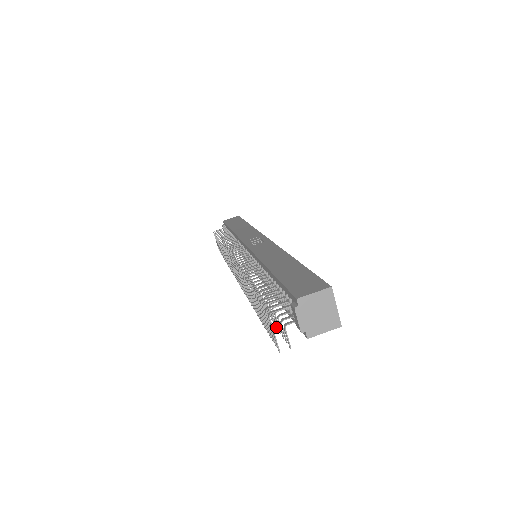
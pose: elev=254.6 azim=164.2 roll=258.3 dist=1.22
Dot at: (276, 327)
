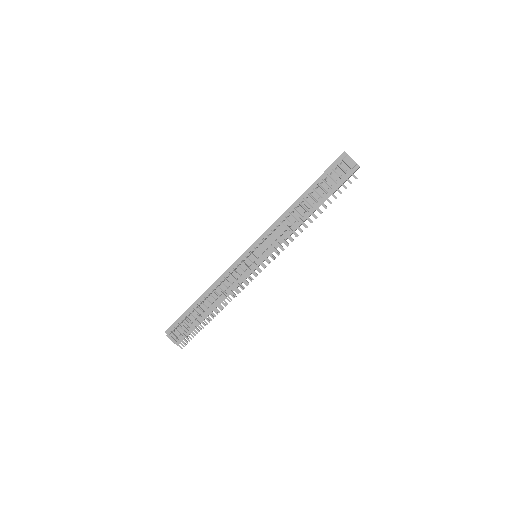
Dot at: occluded
